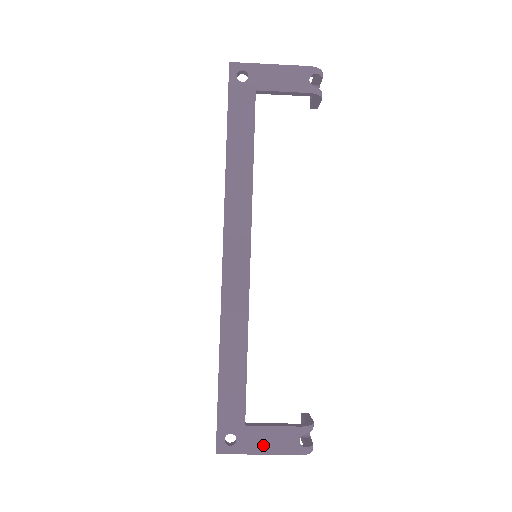
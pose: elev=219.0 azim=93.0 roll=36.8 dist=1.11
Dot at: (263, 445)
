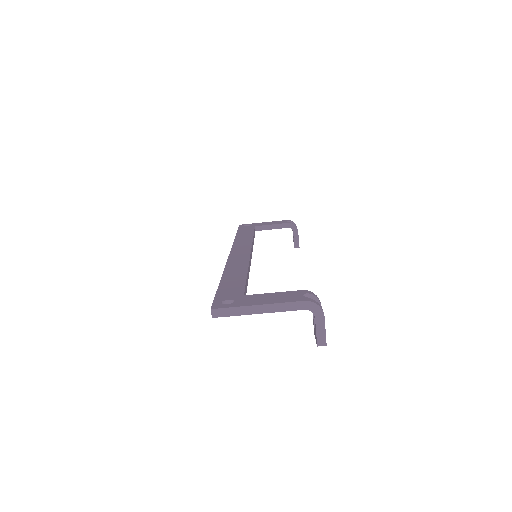
Dot at: (263, 301)
